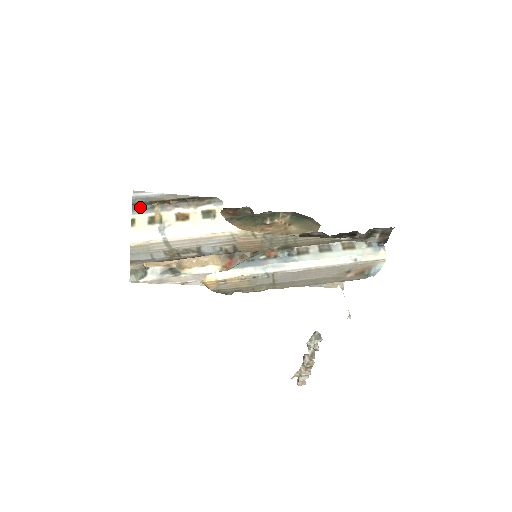
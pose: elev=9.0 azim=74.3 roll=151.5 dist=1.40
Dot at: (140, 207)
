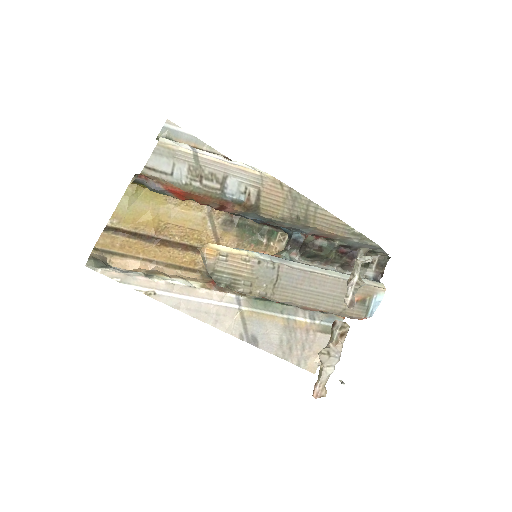
Dot at: occluded
